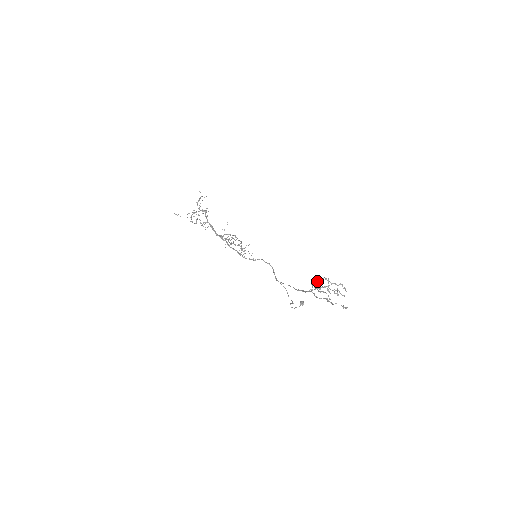
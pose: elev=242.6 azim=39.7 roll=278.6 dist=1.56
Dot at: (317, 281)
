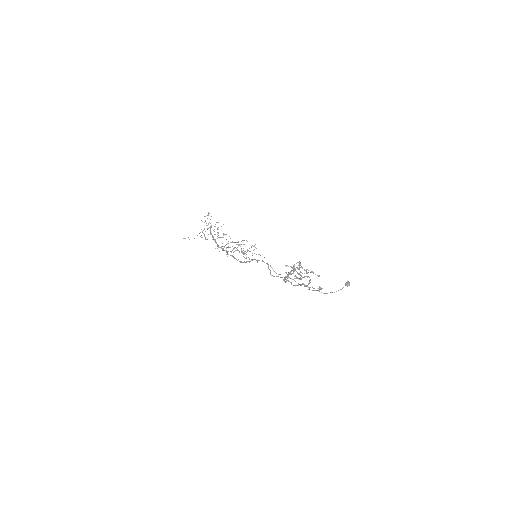
Dot at: (292, 268)
